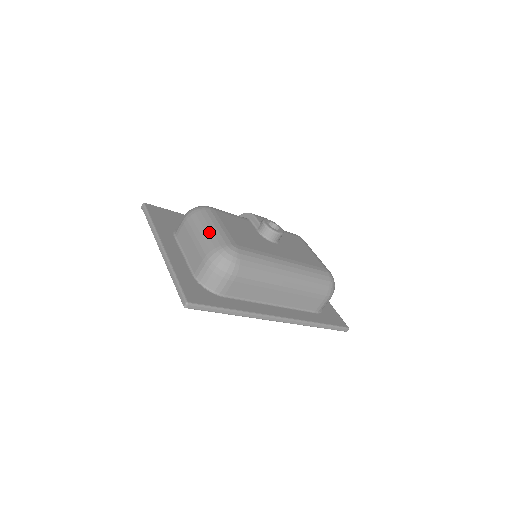
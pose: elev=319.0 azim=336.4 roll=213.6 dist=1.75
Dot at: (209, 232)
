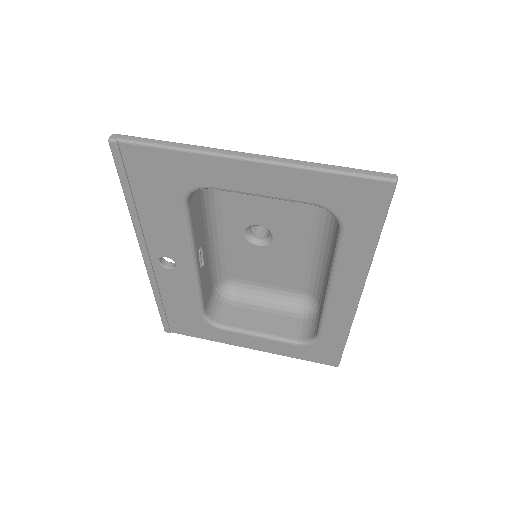
Dot at: occluded
